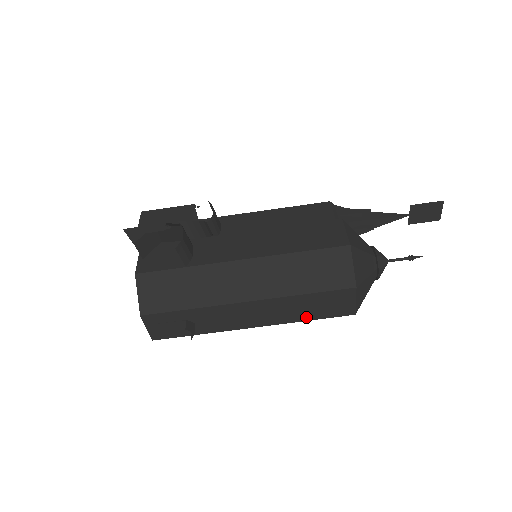
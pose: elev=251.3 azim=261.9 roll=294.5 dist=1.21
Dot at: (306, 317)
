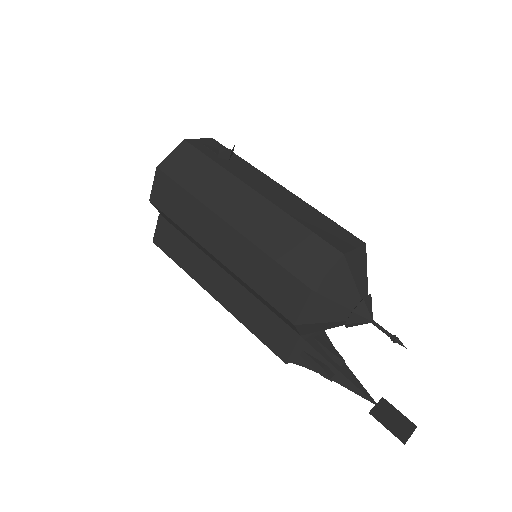
Dot at: (303, 221)
